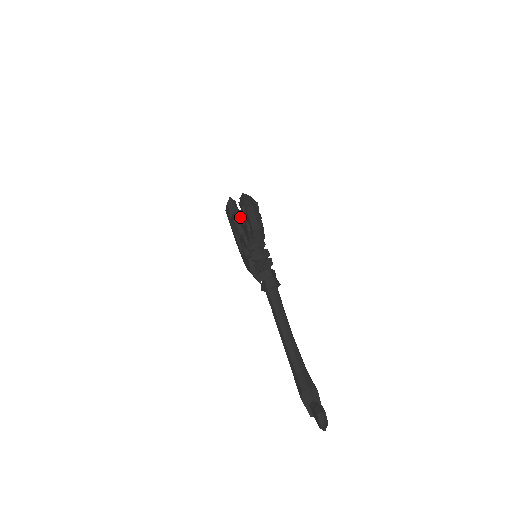
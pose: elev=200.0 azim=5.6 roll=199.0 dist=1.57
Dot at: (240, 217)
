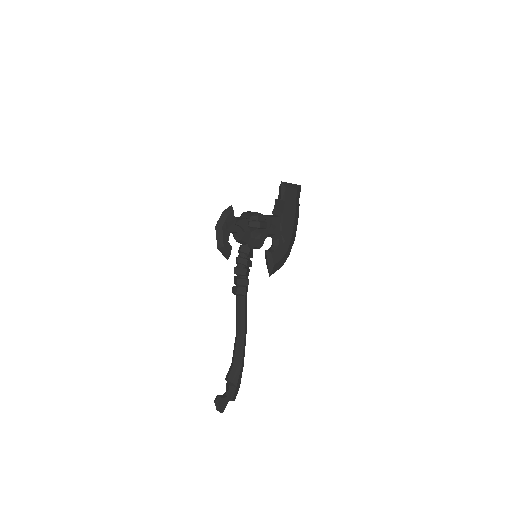
Dot at: occluded
